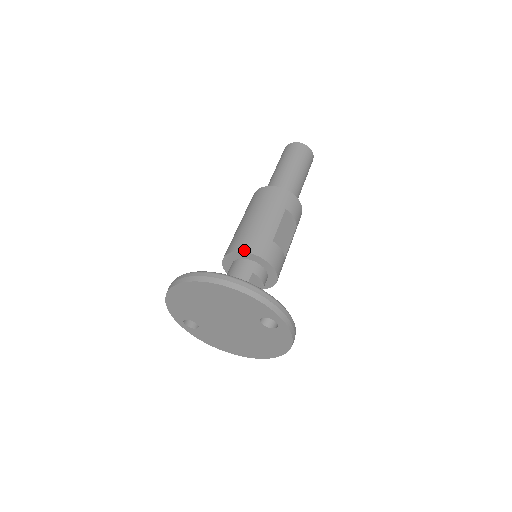
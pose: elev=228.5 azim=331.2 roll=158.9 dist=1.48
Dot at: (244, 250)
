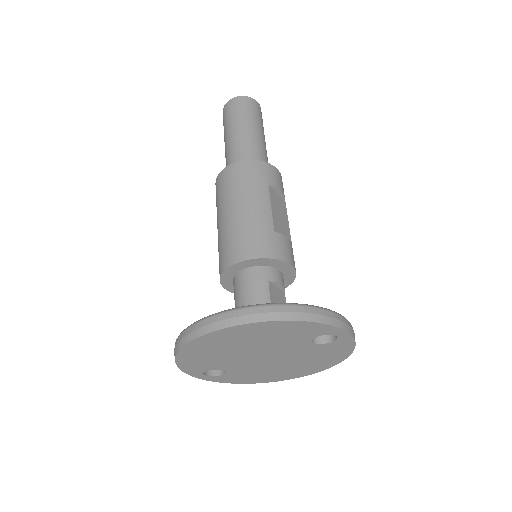
Dot at: (247, 257)
